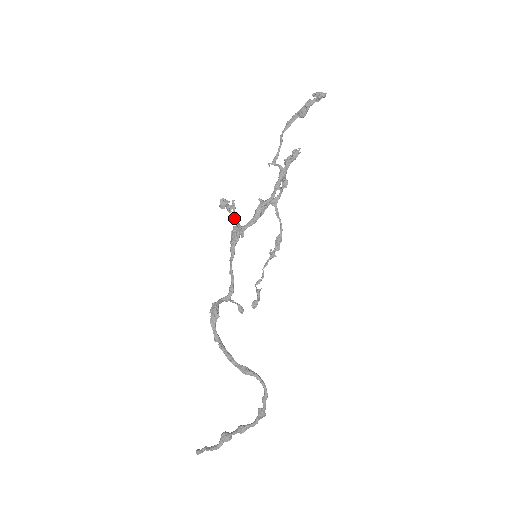
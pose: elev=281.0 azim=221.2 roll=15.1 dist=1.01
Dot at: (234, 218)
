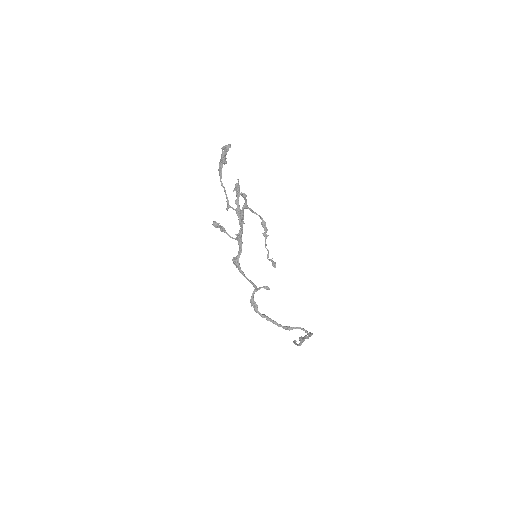
Dot at: (229, 236)
